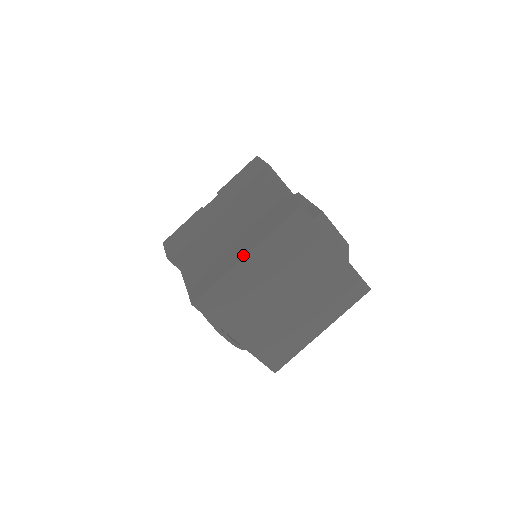
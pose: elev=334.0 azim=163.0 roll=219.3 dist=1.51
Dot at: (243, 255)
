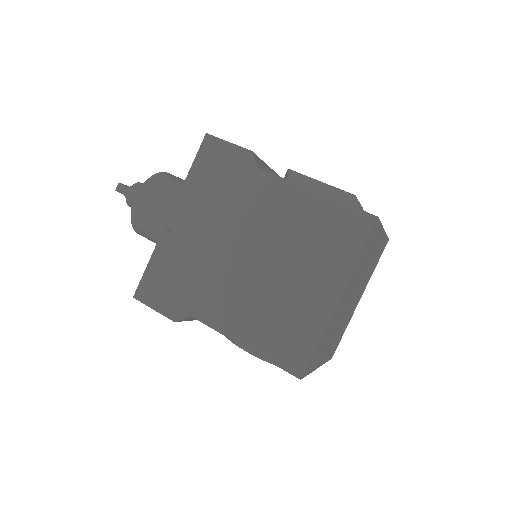
Dot at: (334, 300)
